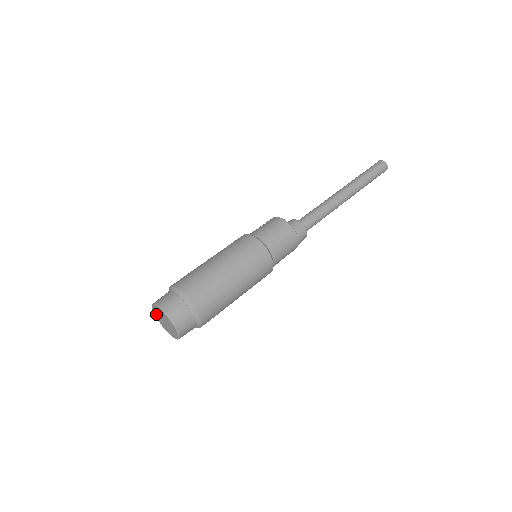
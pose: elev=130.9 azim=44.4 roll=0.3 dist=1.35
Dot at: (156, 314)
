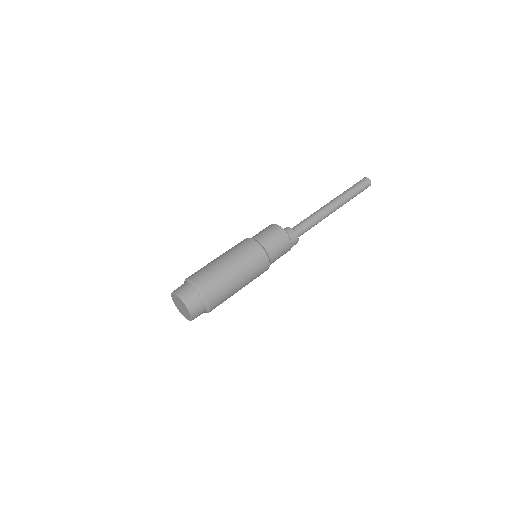
Dot at: (174, 298)
